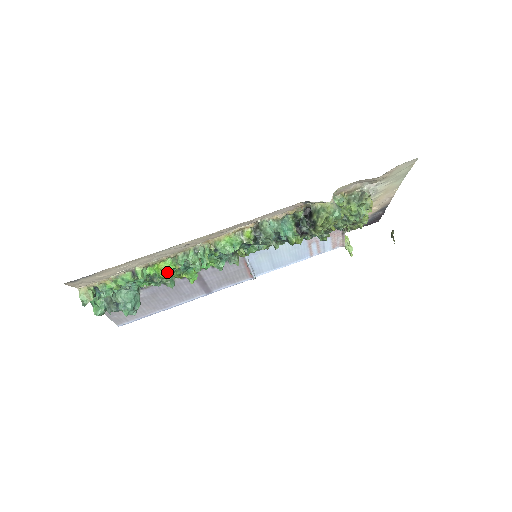
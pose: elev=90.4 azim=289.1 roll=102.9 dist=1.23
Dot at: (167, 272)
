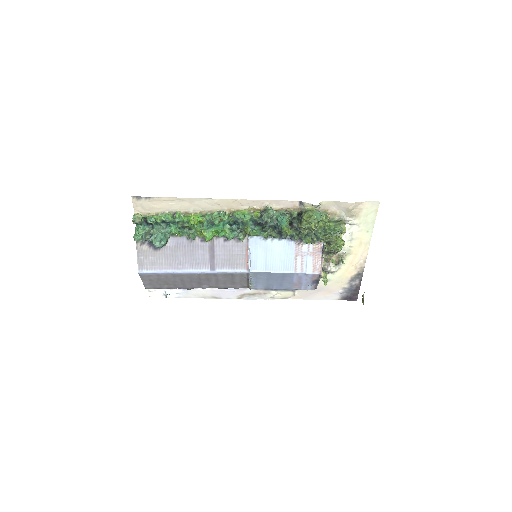
Dot at: (195, 221)
